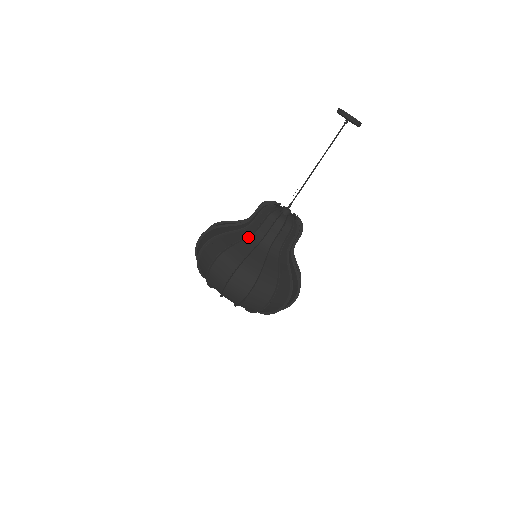
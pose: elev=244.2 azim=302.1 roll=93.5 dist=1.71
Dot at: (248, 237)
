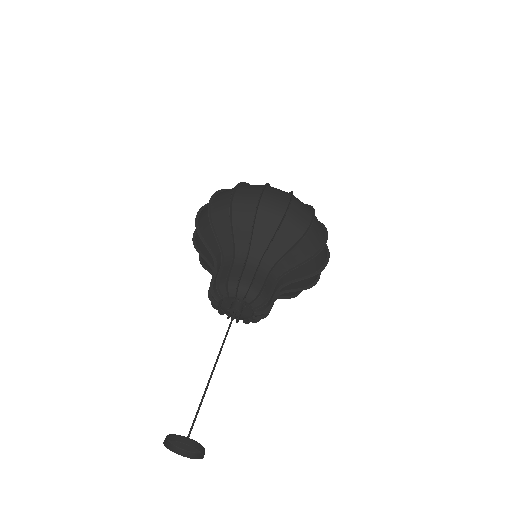
Dot at: occluded
